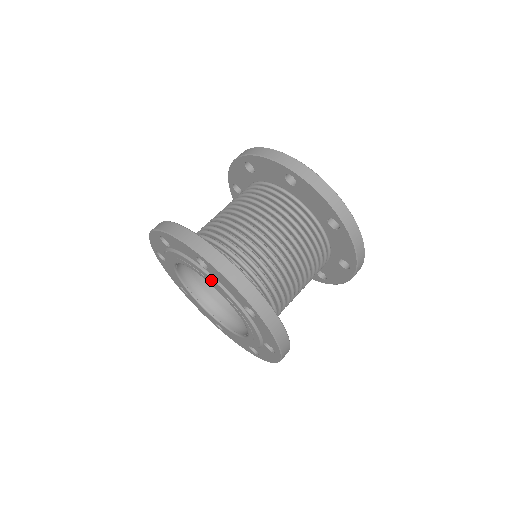
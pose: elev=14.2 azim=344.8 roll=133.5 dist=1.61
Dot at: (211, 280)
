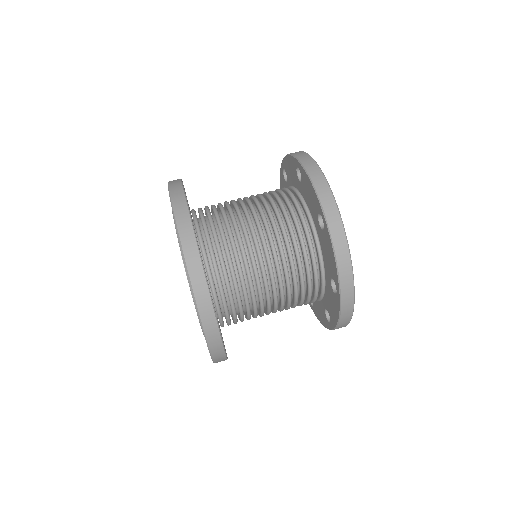
Dot at: (186, 272)
